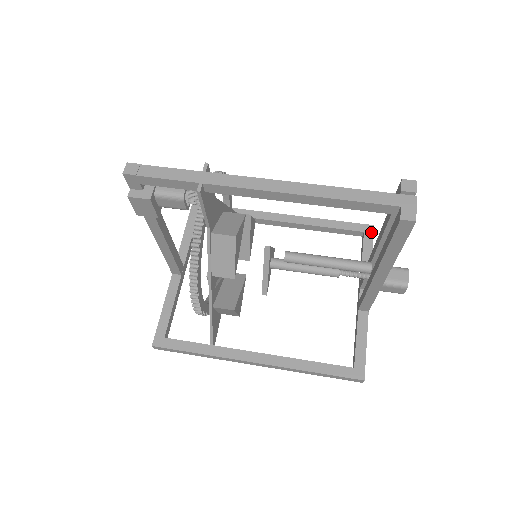
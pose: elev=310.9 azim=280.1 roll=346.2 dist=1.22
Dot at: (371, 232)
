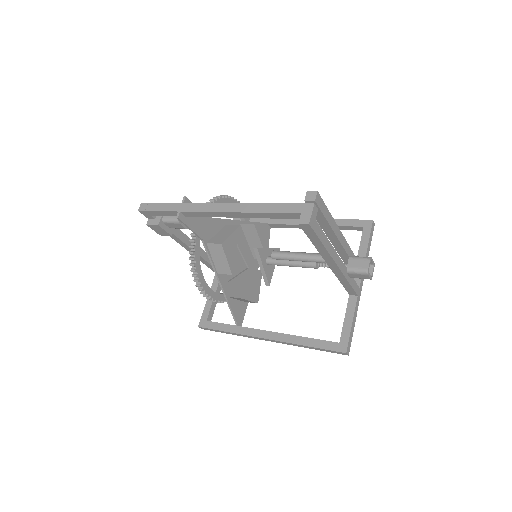
Dot at: (369, 226)
